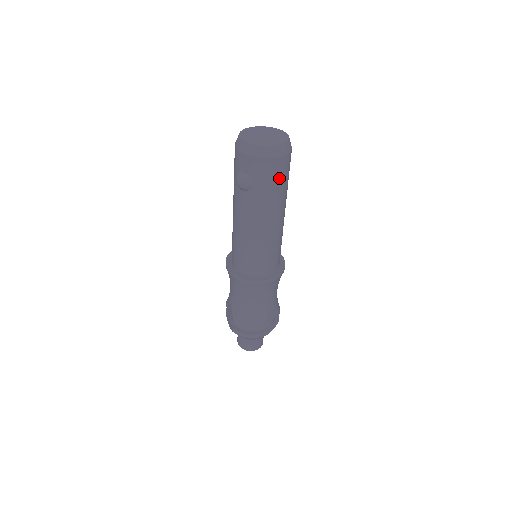
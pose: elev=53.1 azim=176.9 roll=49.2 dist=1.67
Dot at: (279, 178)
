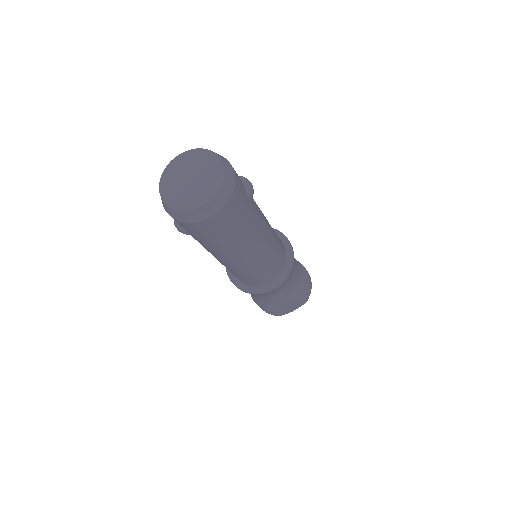
Dot at: (216, 234)
